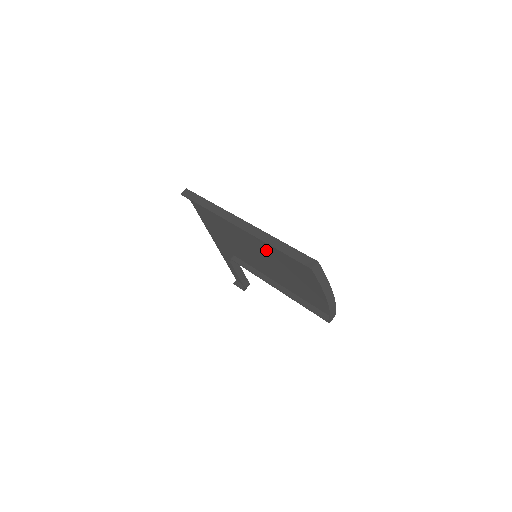
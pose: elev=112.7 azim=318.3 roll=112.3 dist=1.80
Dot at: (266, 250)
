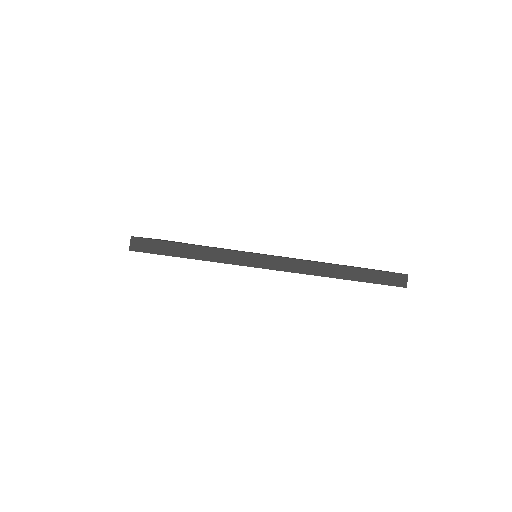
Dot at: occluded
